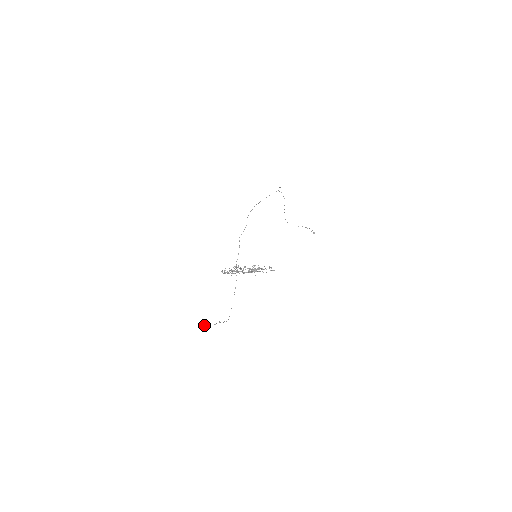
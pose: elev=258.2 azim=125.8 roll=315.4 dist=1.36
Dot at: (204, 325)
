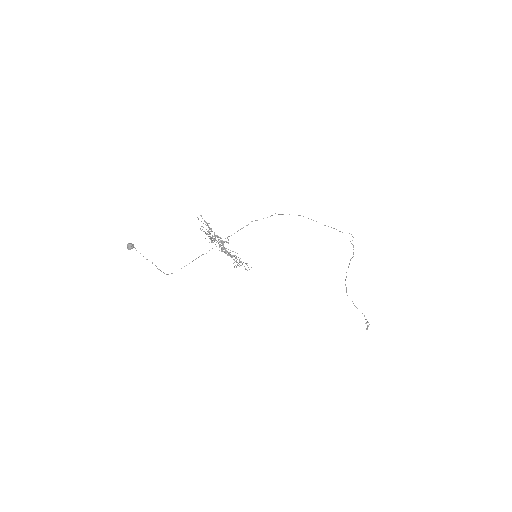
Dot at: (131, 245)
